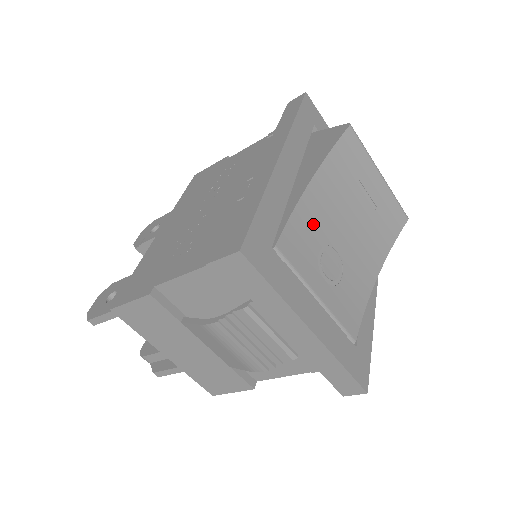
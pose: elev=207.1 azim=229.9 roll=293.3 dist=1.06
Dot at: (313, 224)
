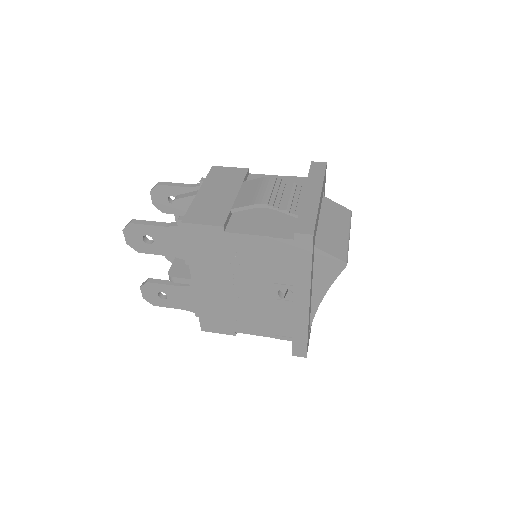
Dot at: occluded
